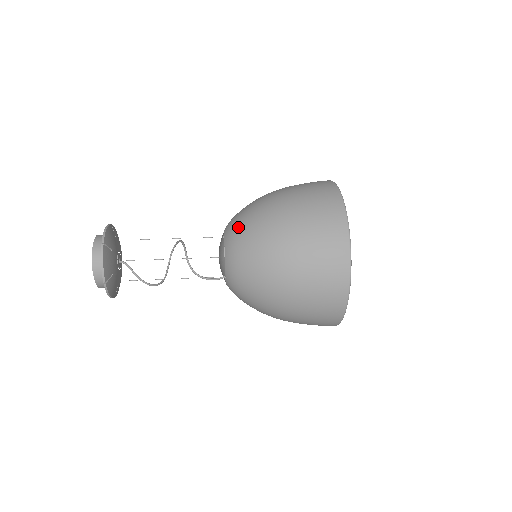
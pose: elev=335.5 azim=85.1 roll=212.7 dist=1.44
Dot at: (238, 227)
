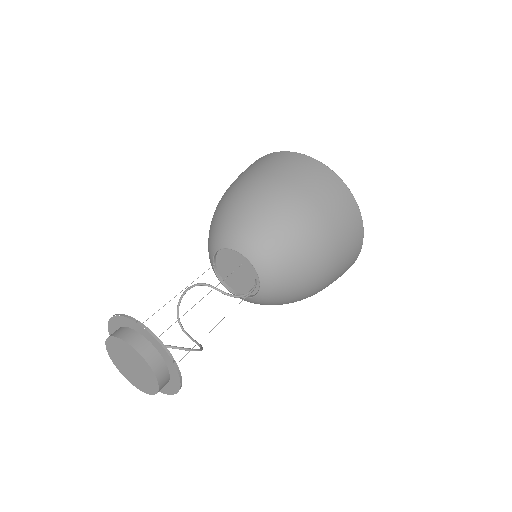
Dot at: (236, 225)
